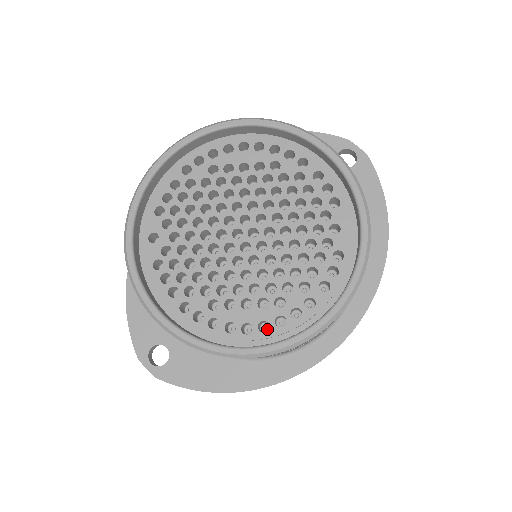
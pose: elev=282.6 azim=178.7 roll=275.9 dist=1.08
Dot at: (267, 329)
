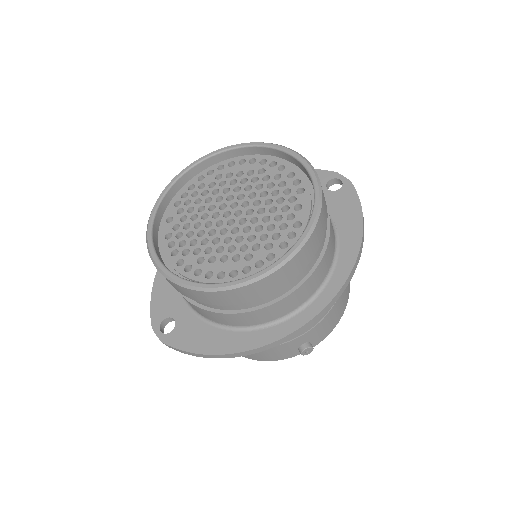
Dot at: occluded
